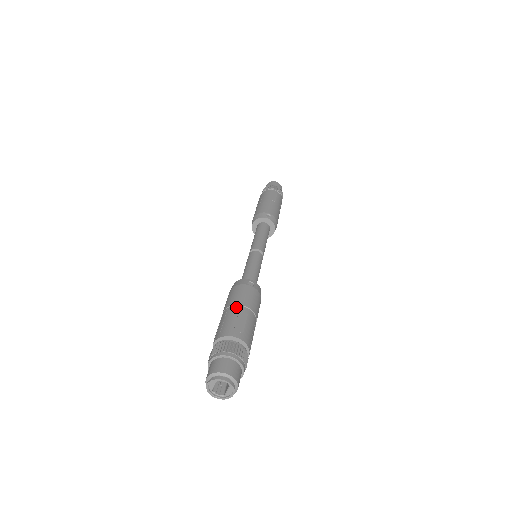
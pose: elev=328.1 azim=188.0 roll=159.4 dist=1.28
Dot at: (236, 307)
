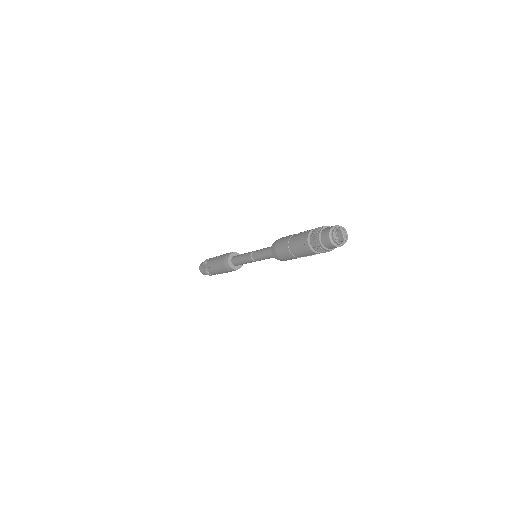
Dot at: (292, 237)
